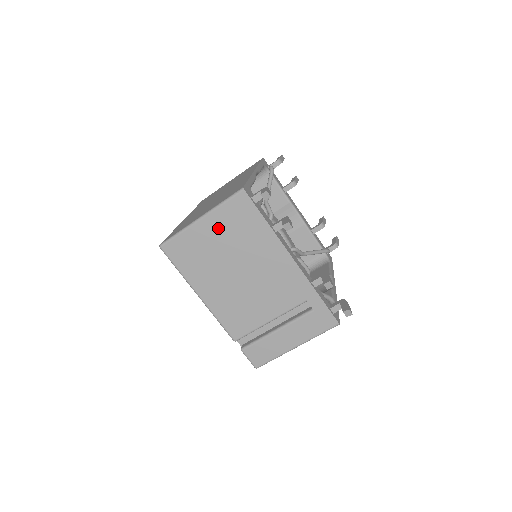
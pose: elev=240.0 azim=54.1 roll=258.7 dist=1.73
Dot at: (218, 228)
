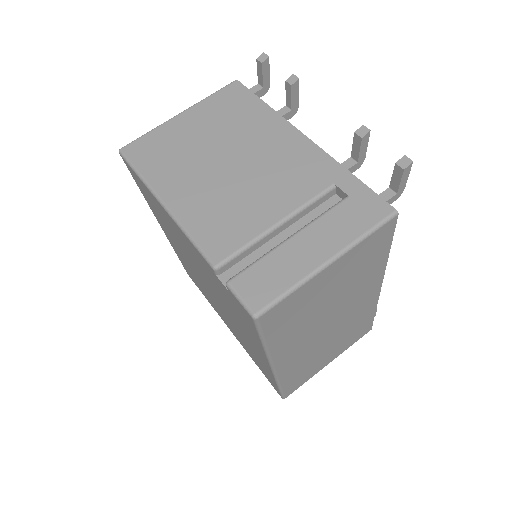
Dot at: (202, 119)
